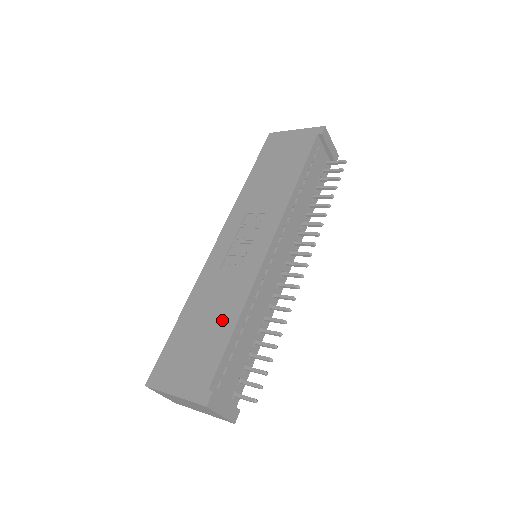
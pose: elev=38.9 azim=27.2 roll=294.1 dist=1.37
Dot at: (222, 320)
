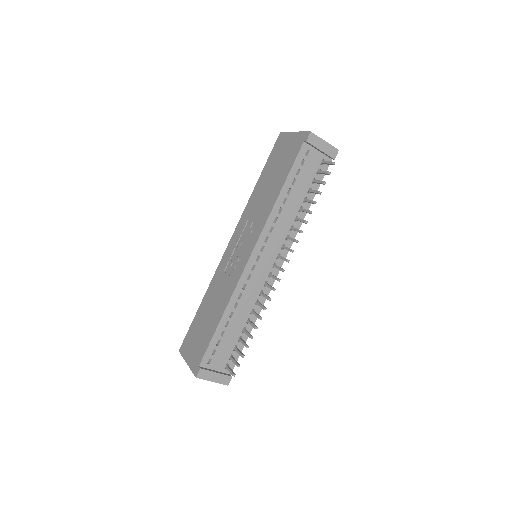
Dot at: (215, 315)
